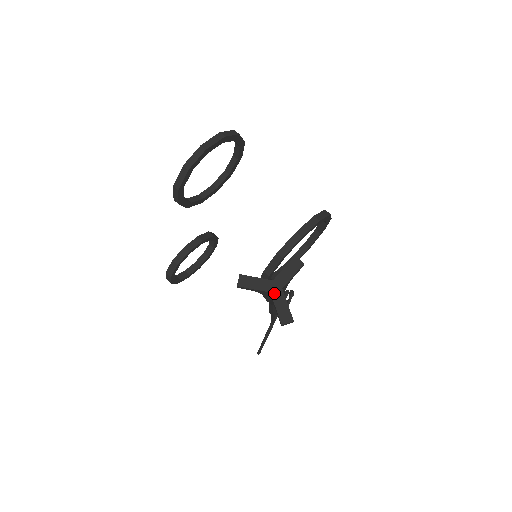
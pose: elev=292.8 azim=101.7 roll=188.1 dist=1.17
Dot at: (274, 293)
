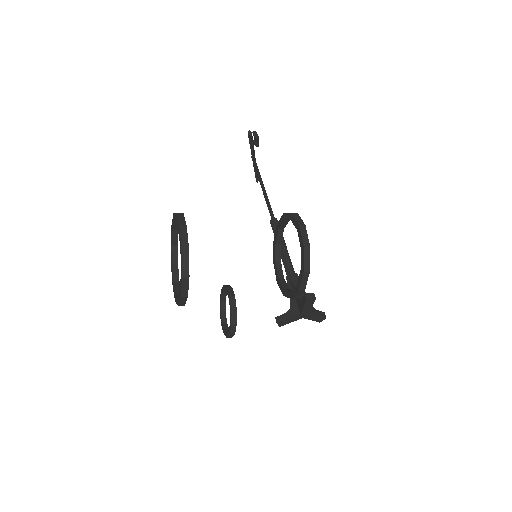
Dot at: (306, 317)
